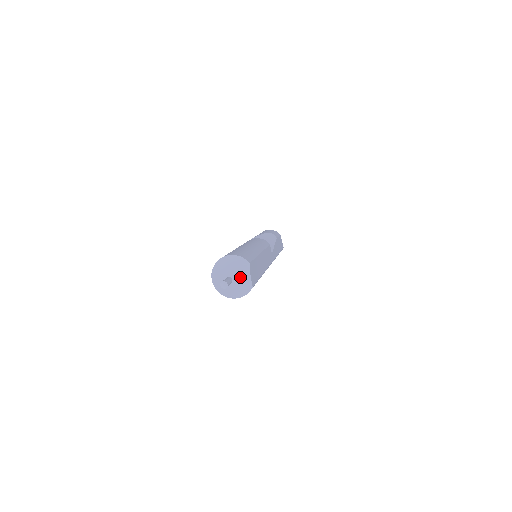
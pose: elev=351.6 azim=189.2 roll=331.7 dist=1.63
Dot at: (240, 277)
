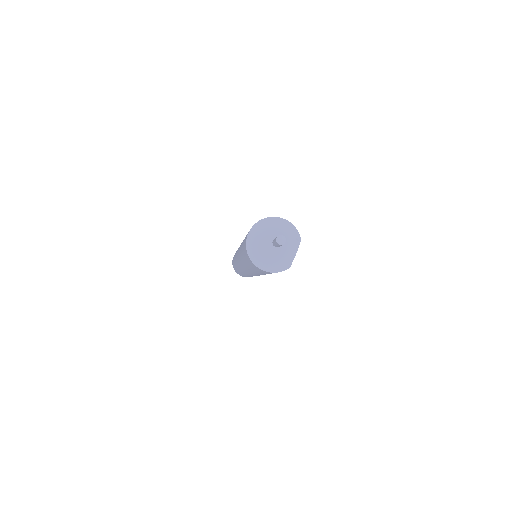
Dot at: (288, 247)
